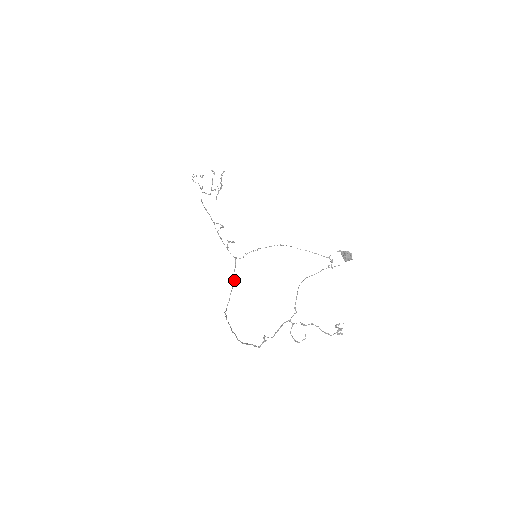
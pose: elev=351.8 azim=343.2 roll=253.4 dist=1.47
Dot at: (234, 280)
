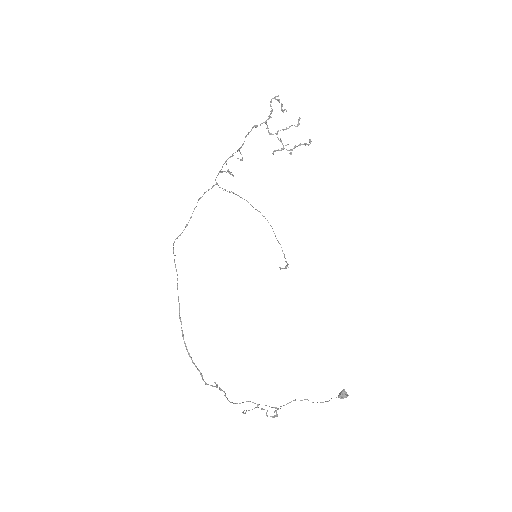
Dot at: occluded
